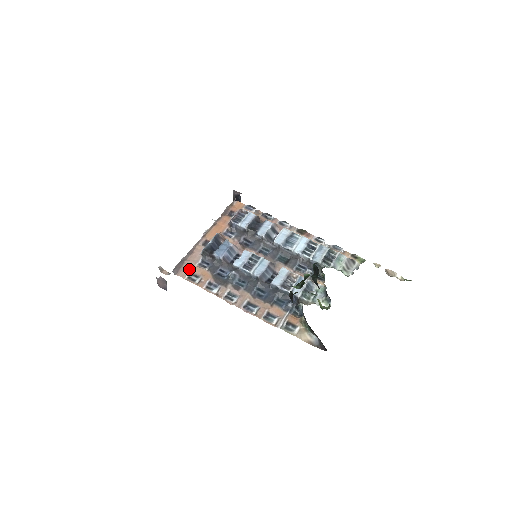
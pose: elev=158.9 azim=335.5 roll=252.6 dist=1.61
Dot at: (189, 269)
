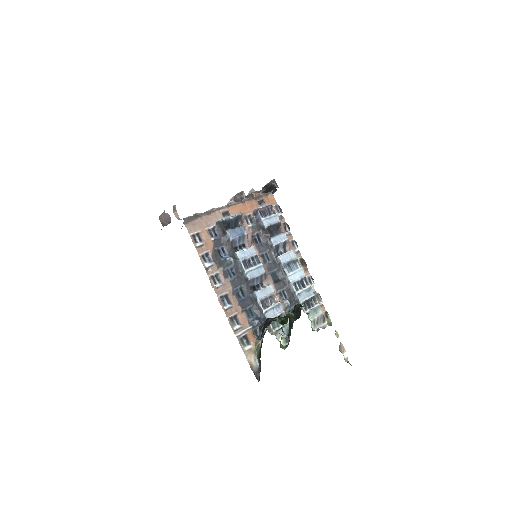
Dot at: (198, 228)
